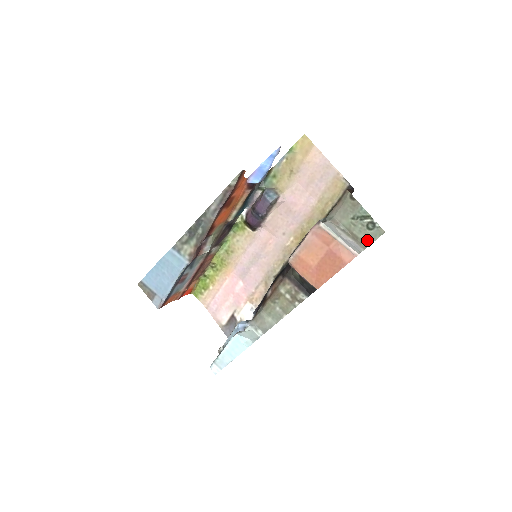
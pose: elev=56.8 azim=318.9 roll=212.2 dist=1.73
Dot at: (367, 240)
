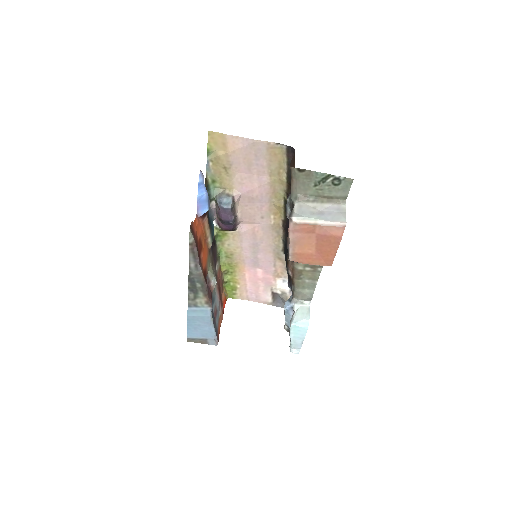
Dot at: (342, 194)
